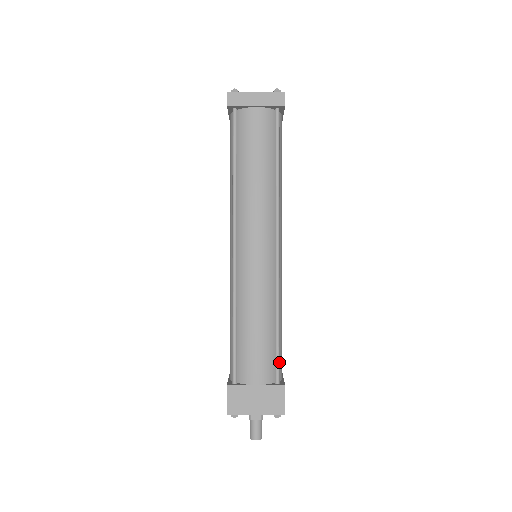
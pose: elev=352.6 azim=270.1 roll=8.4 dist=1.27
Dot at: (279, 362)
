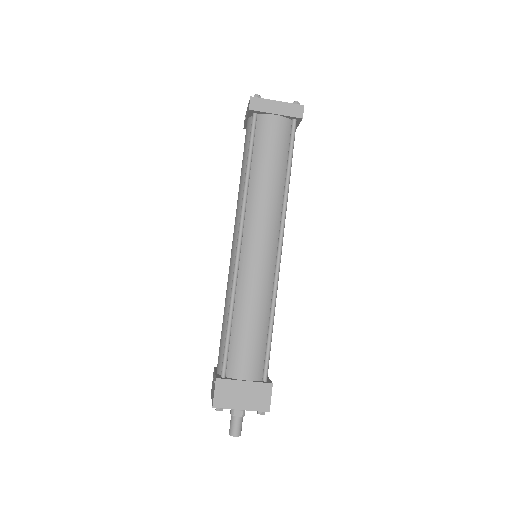
Dot at: occluded
